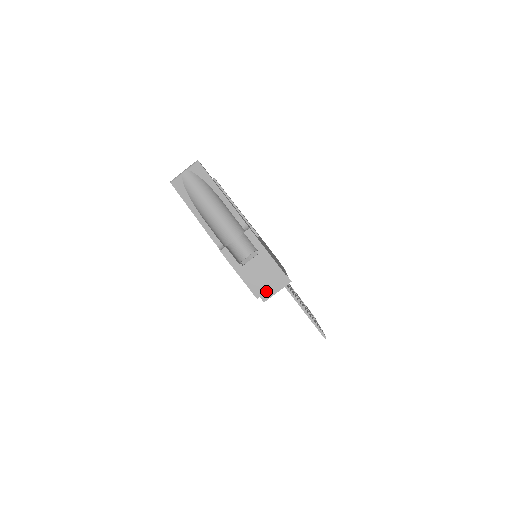
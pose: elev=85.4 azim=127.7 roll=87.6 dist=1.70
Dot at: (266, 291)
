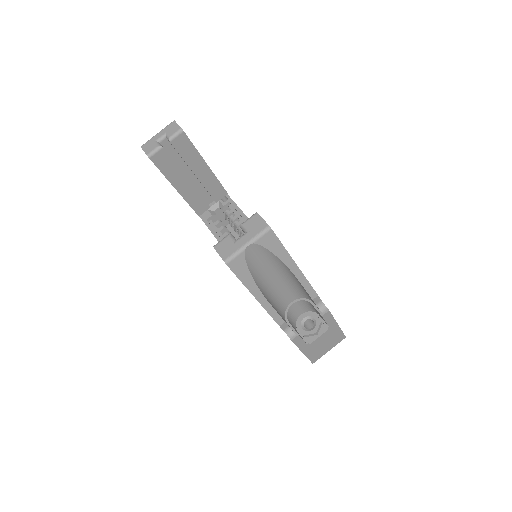
Dot at: occluded
